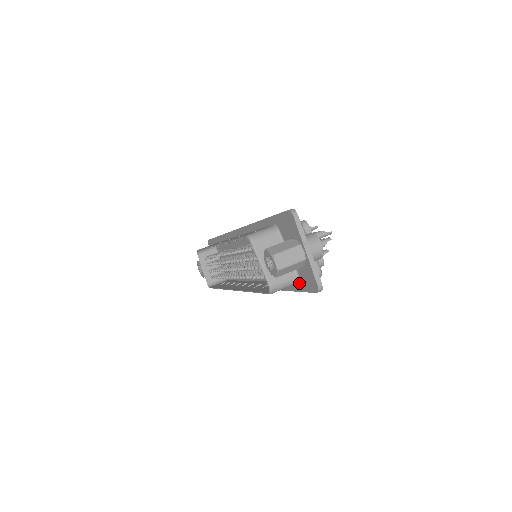
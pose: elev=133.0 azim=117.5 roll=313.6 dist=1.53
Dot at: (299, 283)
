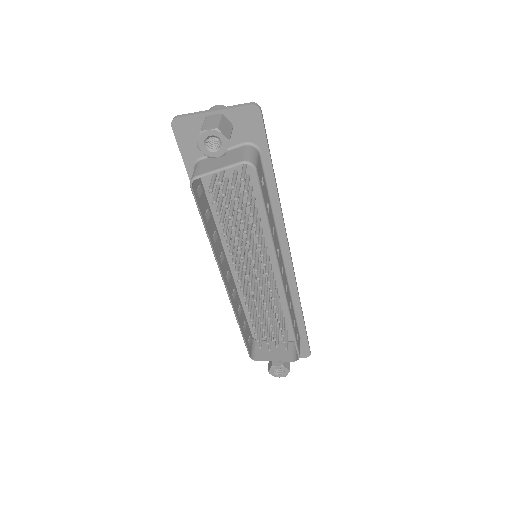
Dot at: (257, 147)
